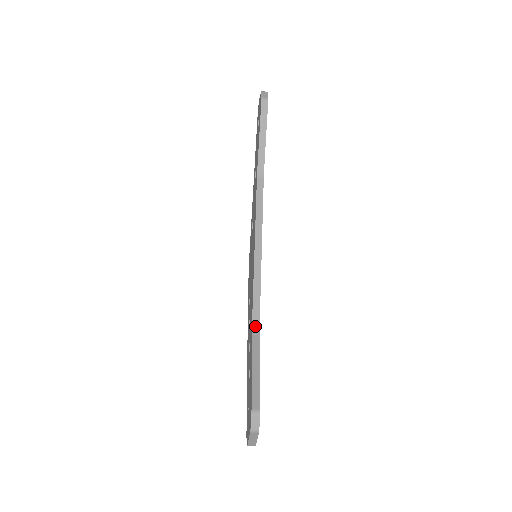
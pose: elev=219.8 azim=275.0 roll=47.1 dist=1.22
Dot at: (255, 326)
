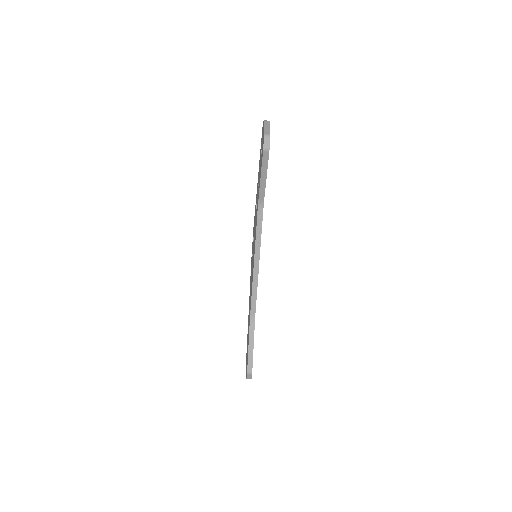
Dot at: (252, 316)
